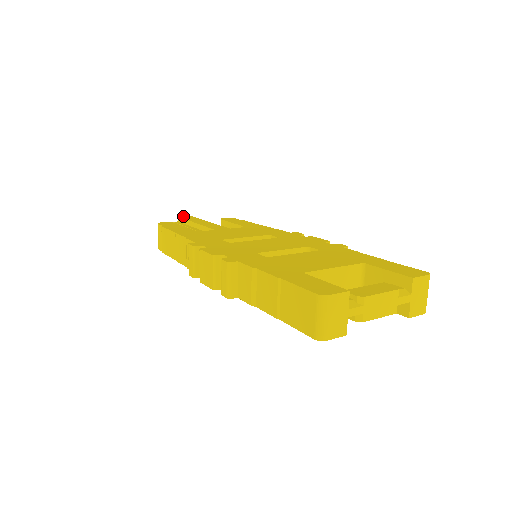
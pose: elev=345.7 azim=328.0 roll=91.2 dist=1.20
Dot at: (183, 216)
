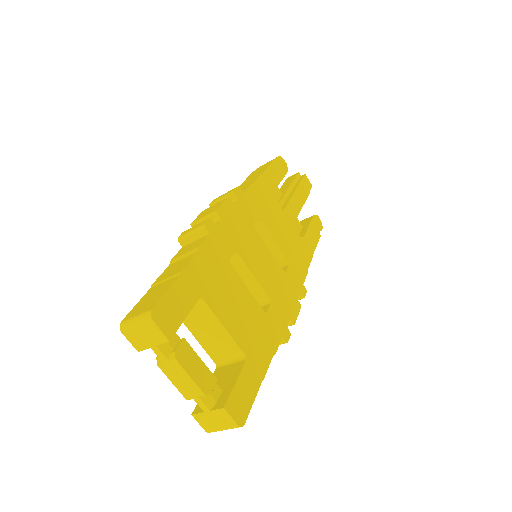
Dot at: (308, 179)
